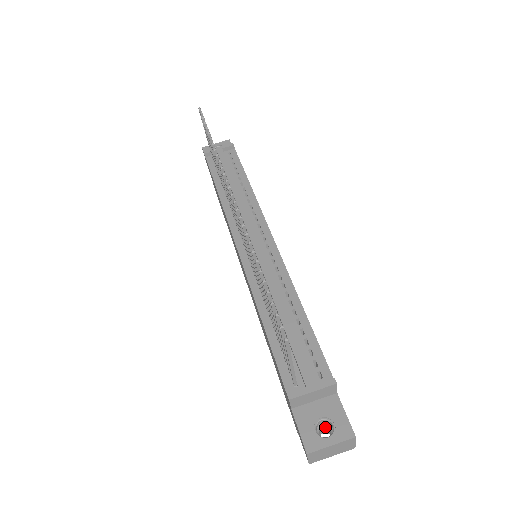
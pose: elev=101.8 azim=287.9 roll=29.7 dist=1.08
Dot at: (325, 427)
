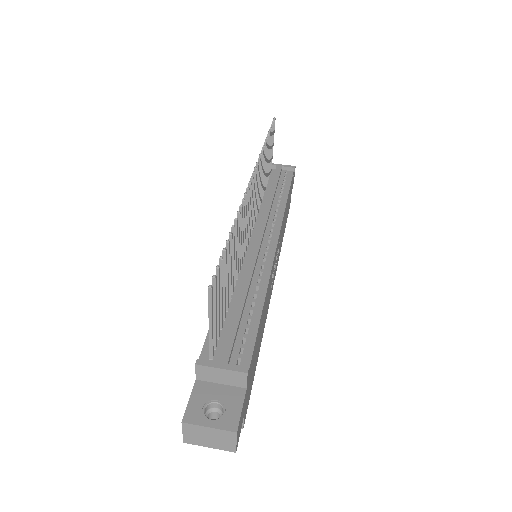
Dot at: (218, 415)
